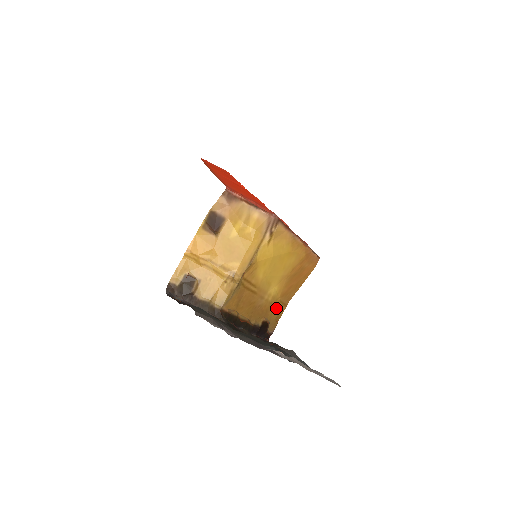
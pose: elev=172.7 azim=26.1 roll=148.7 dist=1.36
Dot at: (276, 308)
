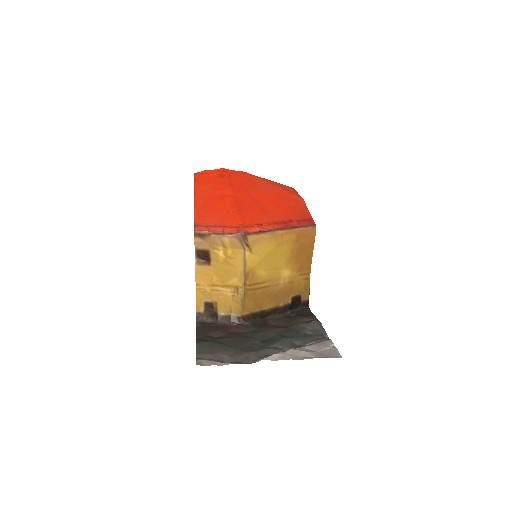
Dot at: (299, 282)
